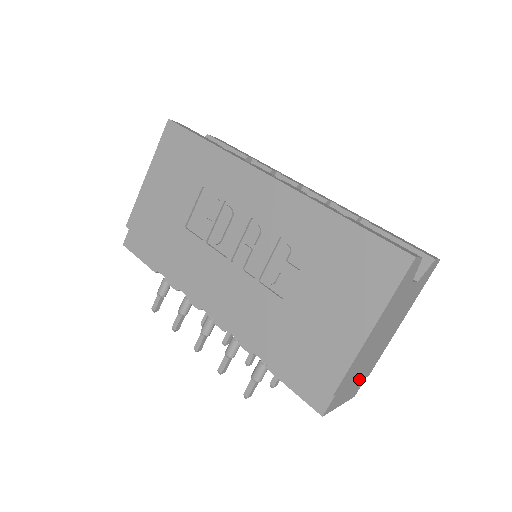
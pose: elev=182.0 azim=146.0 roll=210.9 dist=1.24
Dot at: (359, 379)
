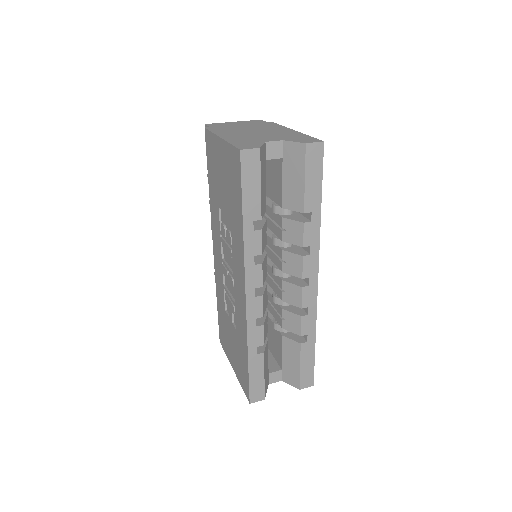
Dot at: occluded
